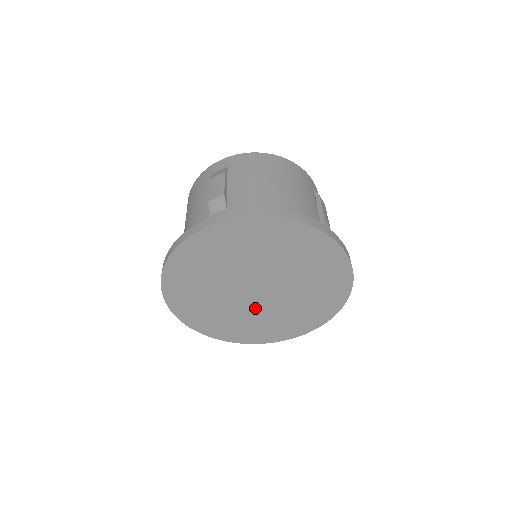
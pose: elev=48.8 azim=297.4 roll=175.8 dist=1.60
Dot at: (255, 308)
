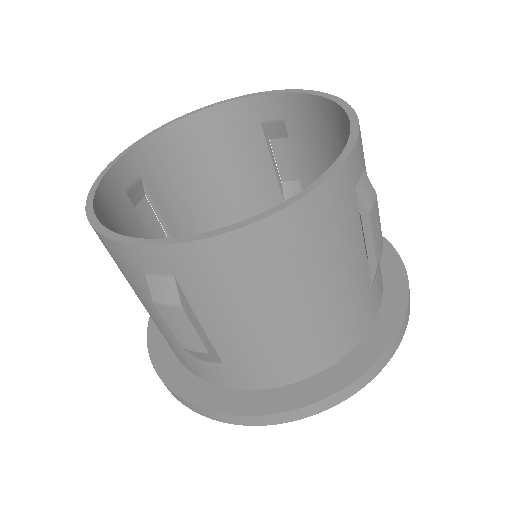
Dot at: occluded
